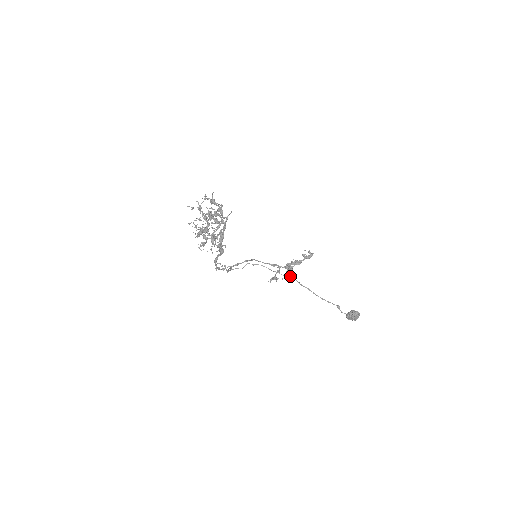
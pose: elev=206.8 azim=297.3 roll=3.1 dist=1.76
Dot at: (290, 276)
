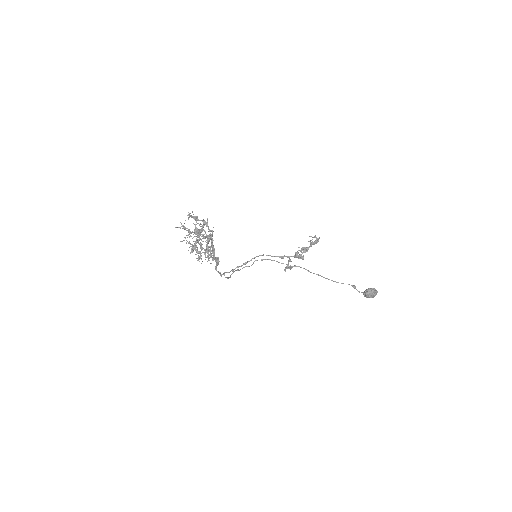
Dot at: (298, 266)
